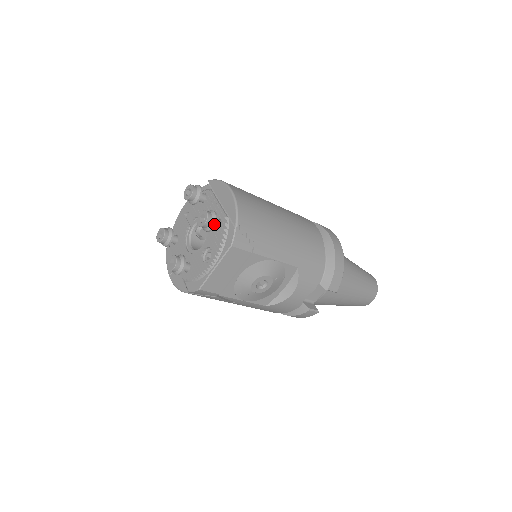
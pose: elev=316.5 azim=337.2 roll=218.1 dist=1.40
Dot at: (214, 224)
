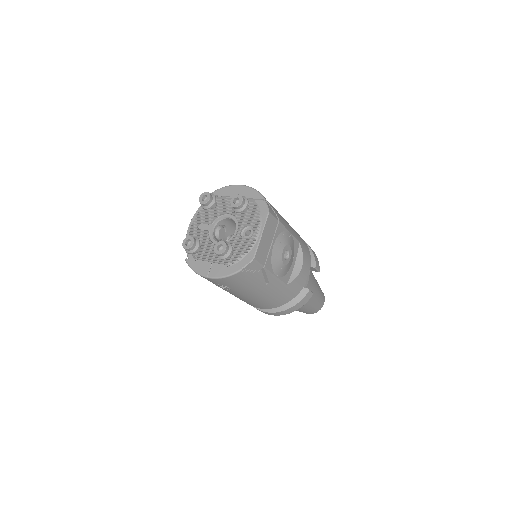
Dot at: (248, 202)
